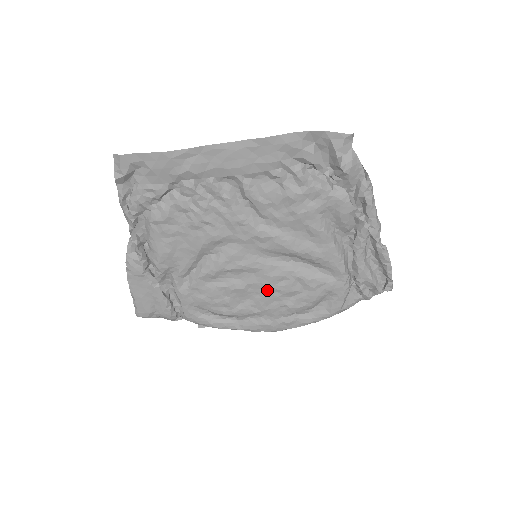
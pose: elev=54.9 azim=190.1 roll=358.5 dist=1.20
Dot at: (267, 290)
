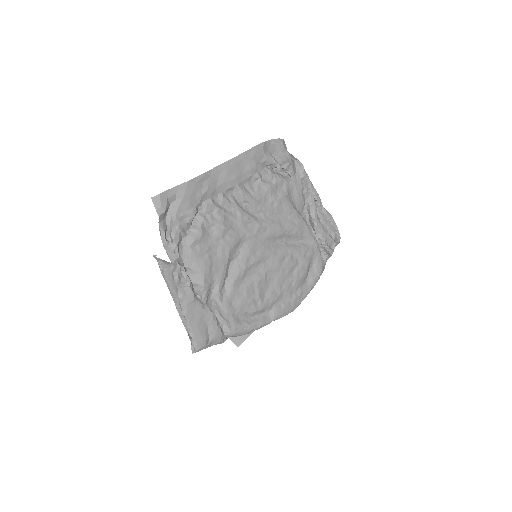
Dot at: (278, 272)
